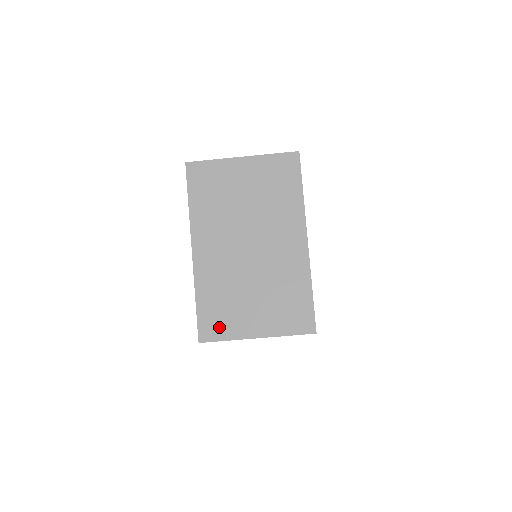
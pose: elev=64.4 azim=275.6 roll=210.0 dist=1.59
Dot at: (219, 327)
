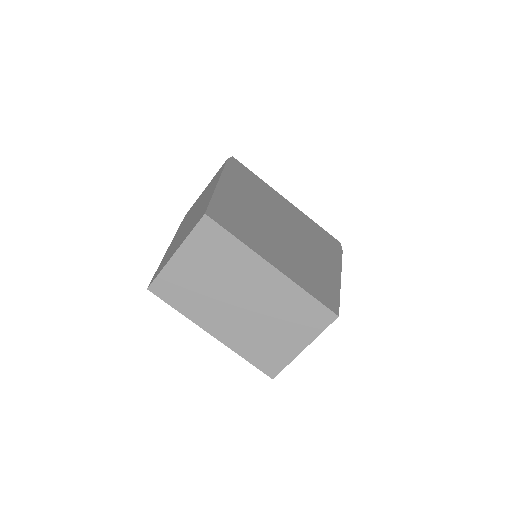
Dot at: (275, 362)
